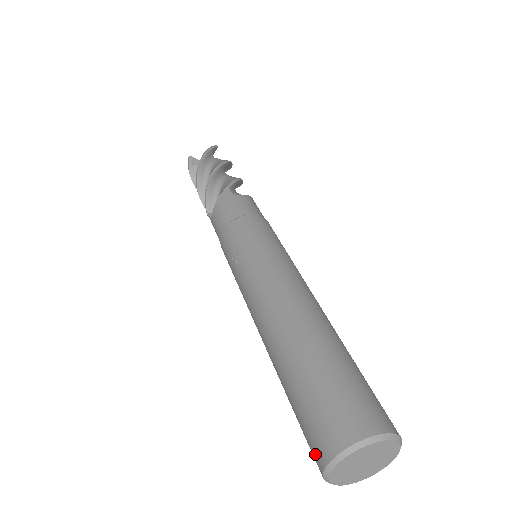
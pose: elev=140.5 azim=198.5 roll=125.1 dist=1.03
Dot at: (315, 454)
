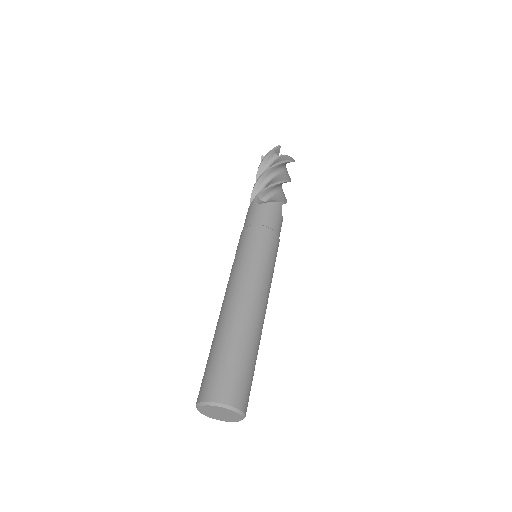
Dot at: occluded
